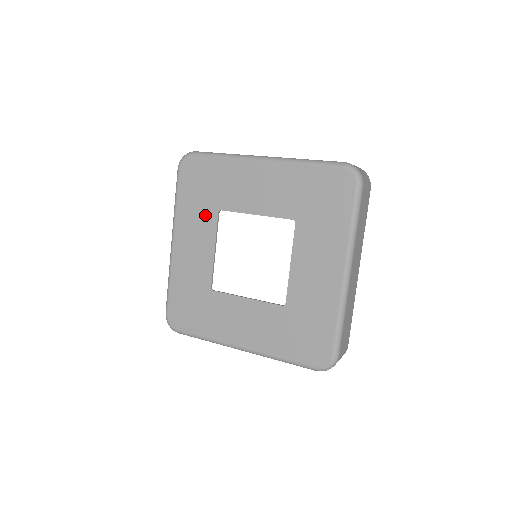
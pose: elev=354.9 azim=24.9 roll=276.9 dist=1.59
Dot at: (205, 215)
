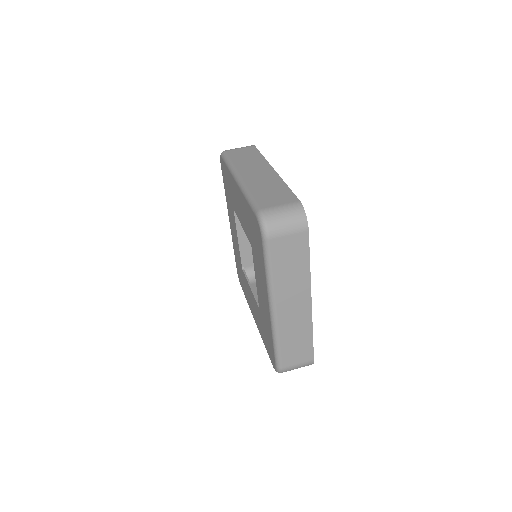
Dot at: occluded
